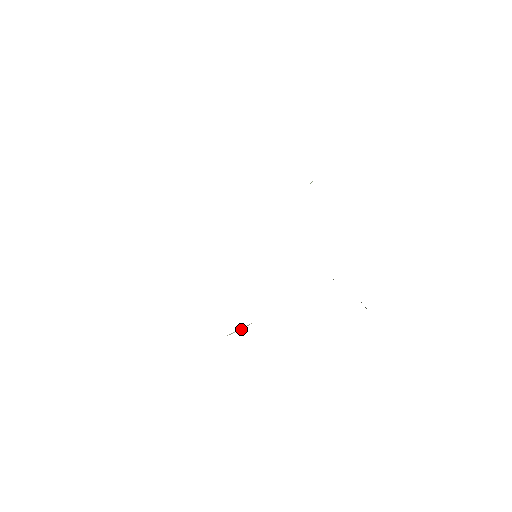
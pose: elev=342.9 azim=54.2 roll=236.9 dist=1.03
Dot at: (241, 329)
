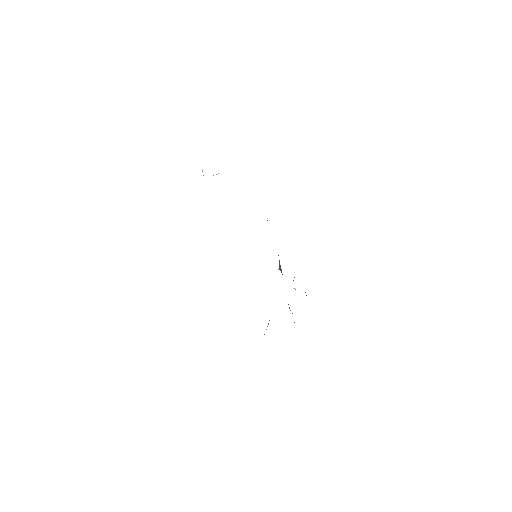
Dot at: occluded
